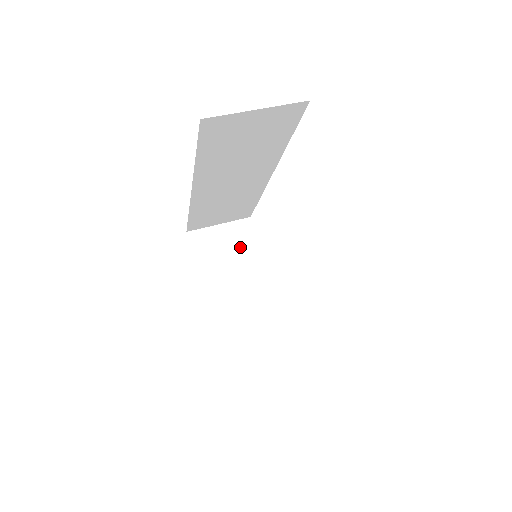
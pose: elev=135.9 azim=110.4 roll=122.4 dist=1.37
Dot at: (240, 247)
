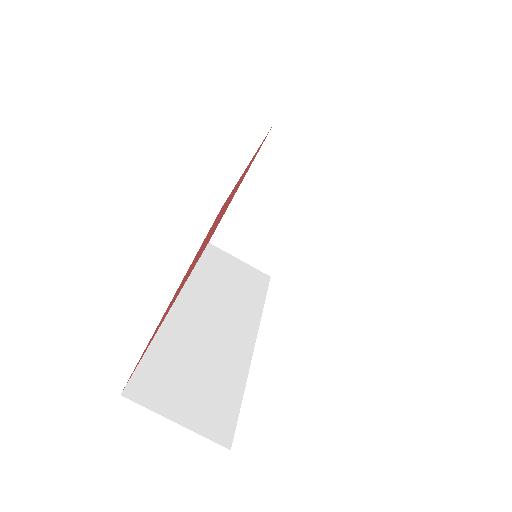
Dot at: (305, 183)
